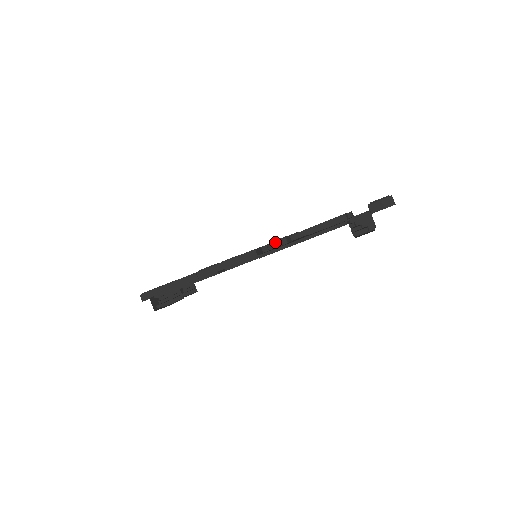
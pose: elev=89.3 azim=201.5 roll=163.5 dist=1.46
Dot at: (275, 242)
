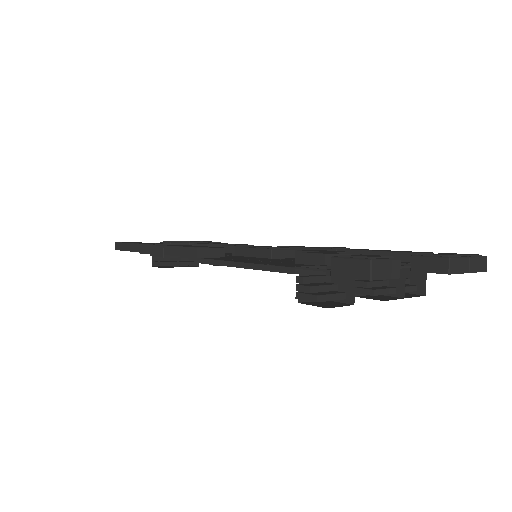
Dot at: (260, 249)
